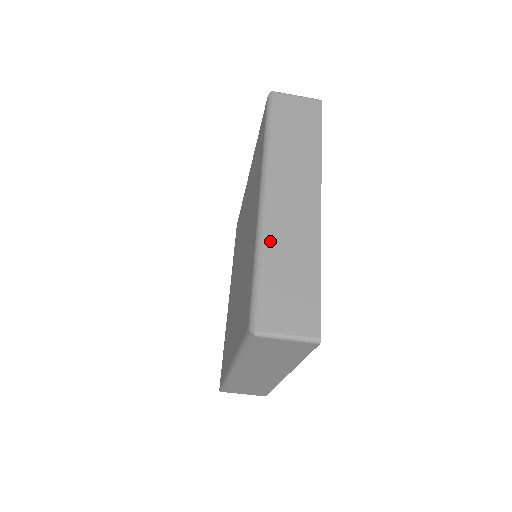
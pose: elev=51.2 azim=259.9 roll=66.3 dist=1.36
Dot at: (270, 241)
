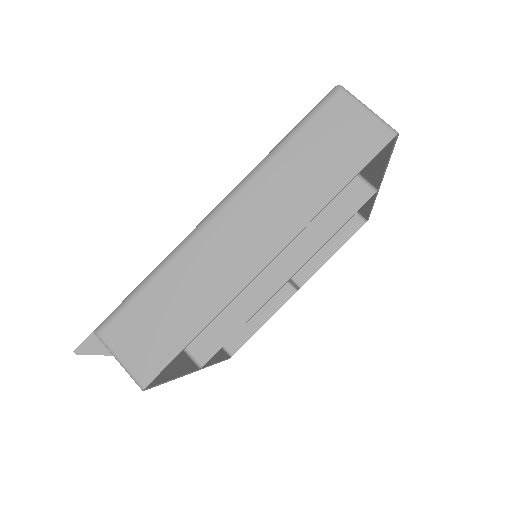
Dot at: occluded
